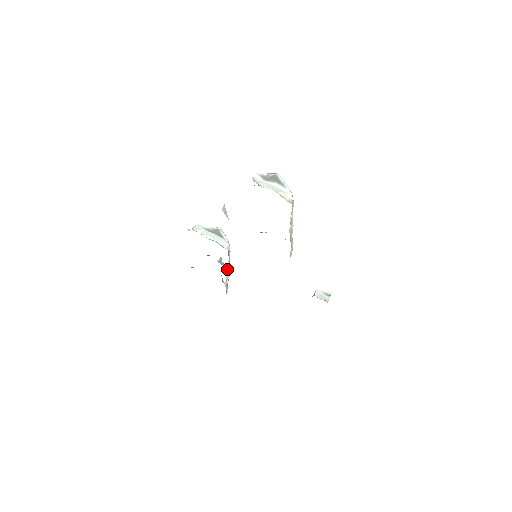
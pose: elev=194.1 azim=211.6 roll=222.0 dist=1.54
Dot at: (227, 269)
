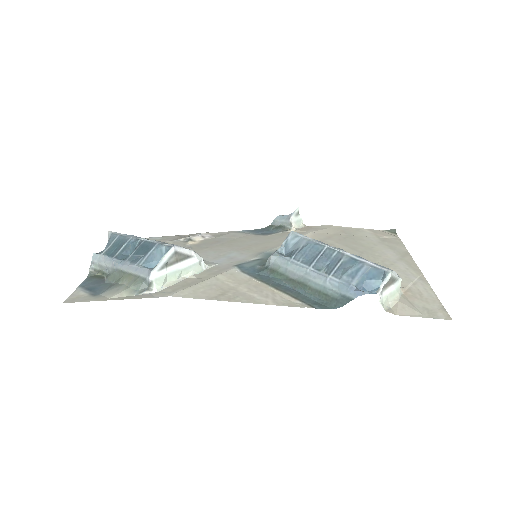
Dot at: occluded
